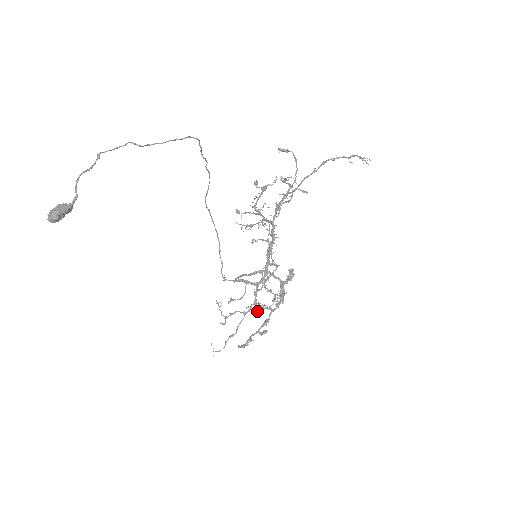
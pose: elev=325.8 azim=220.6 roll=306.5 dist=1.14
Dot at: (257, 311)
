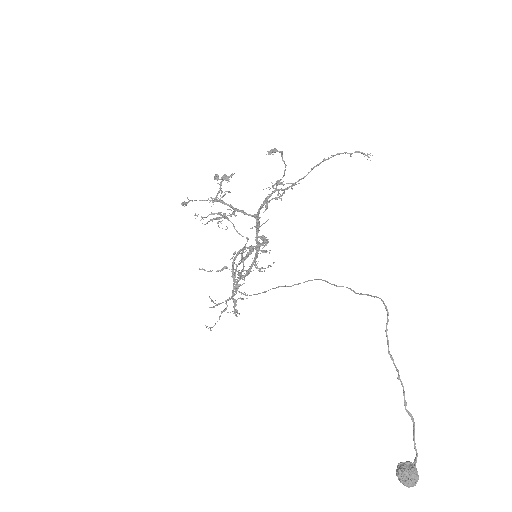
Dot at: occluded
